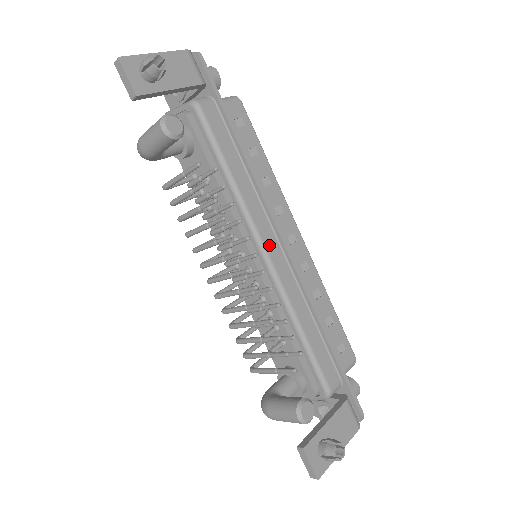
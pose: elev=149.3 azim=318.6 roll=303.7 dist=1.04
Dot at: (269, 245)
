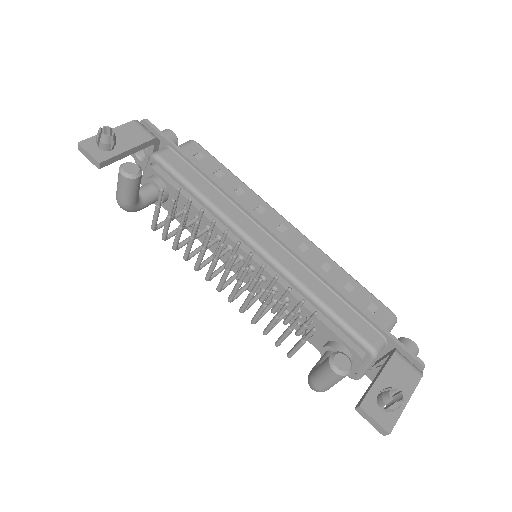
Dot at: (258, 238)
